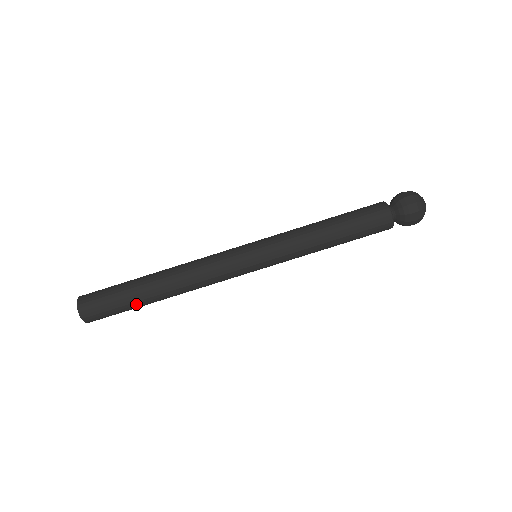
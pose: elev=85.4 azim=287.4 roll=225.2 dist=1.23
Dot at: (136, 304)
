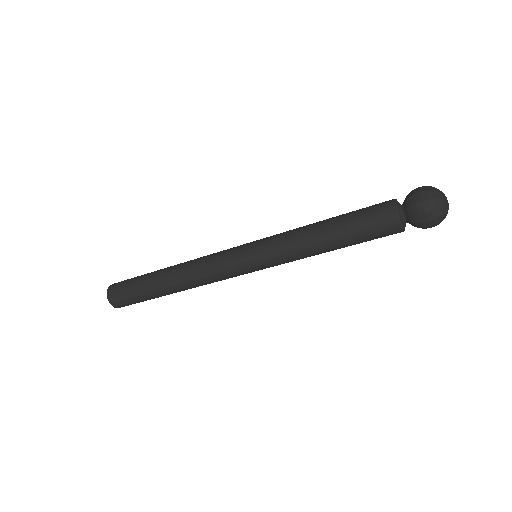
Dot at: (158, 297)
